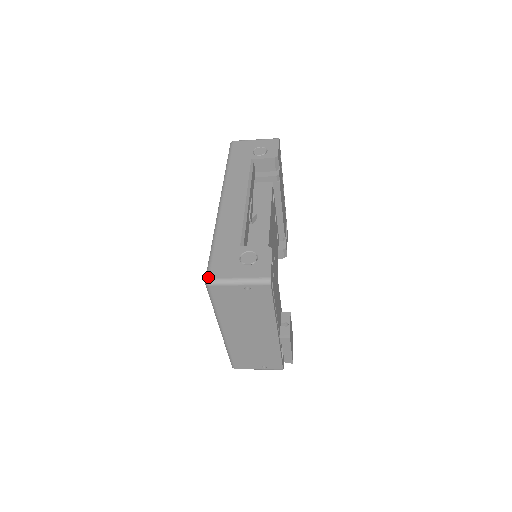
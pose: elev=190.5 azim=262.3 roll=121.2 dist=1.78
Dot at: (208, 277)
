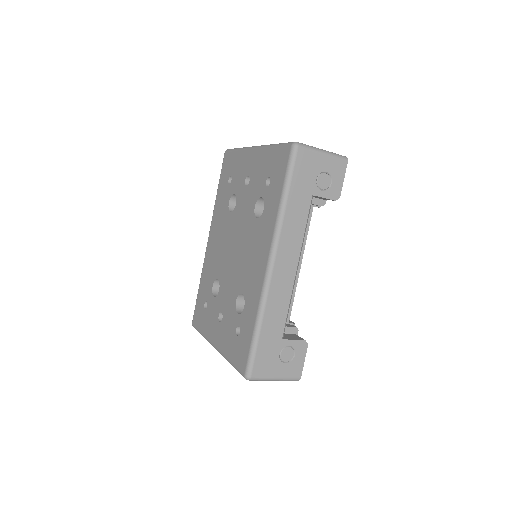
Dot at: (250, 376)
